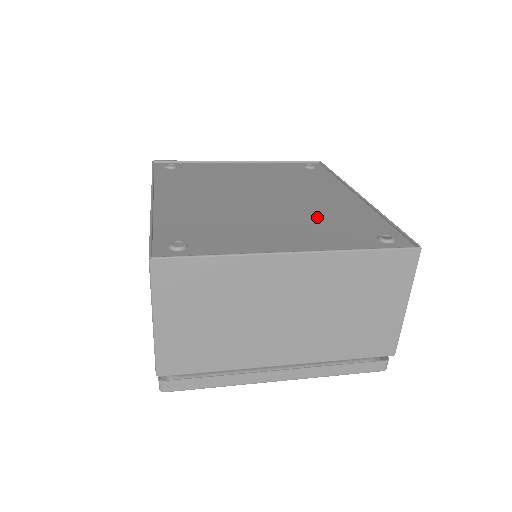
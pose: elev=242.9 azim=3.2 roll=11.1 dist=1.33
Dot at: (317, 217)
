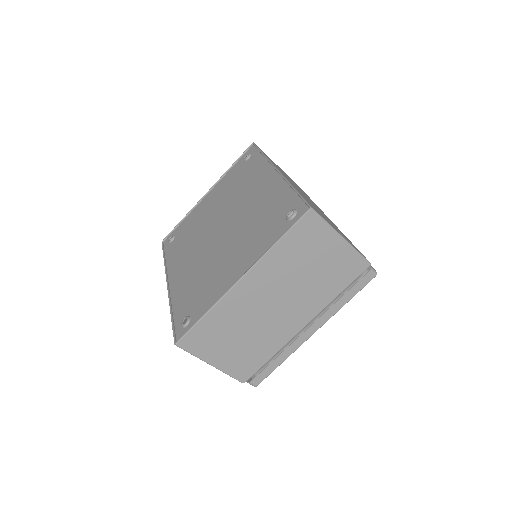
Dot at: (252, 224)
